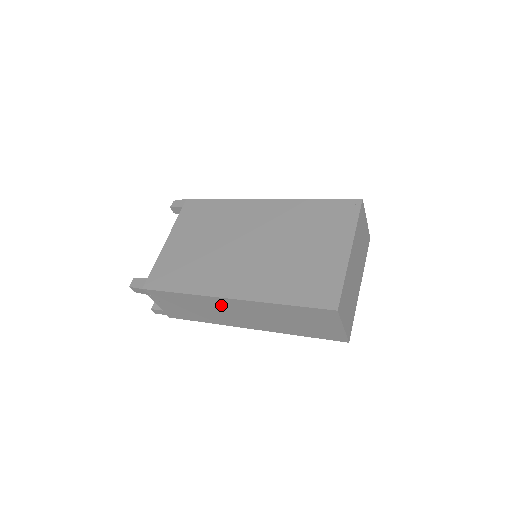
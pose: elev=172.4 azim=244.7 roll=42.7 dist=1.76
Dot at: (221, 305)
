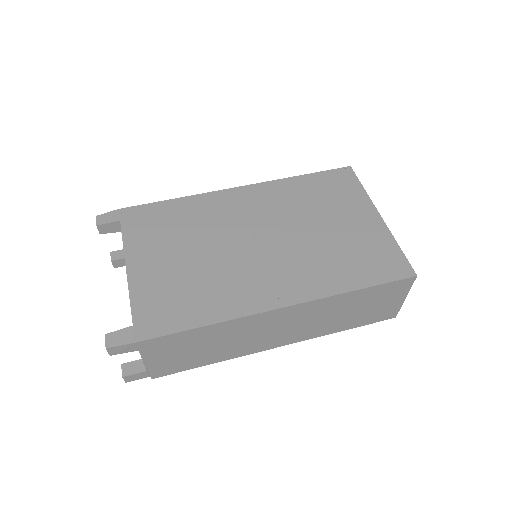
Dot at: (262, 323)
